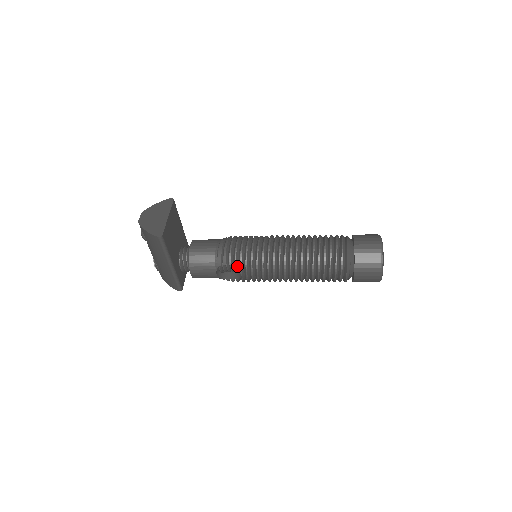
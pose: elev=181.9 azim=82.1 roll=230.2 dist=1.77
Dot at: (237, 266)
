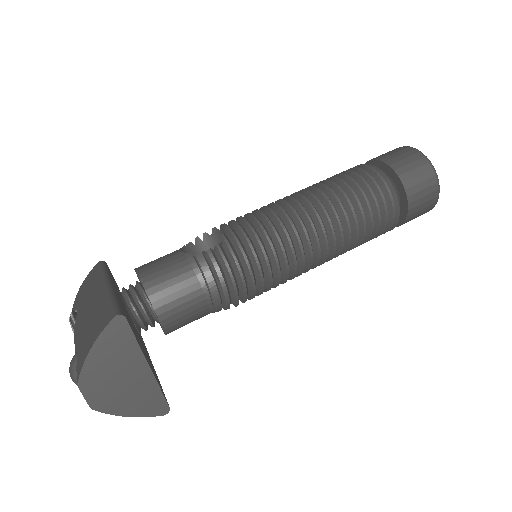
Dot at: occluded
